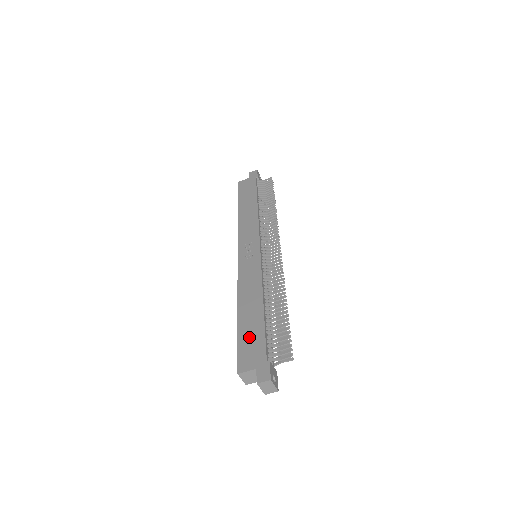
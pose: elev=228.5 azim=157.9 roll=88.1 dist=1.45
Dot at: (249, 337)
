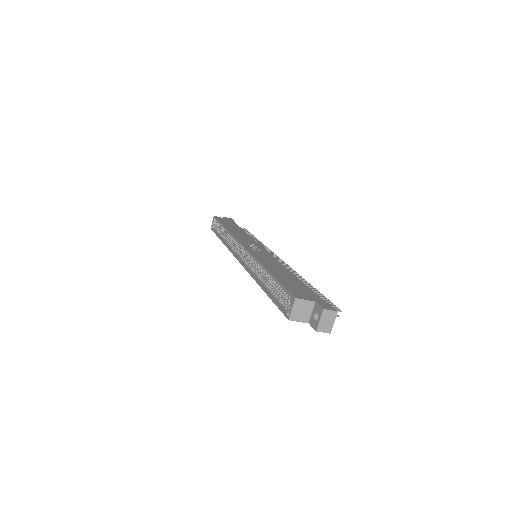
Dot at: (292, 284)
